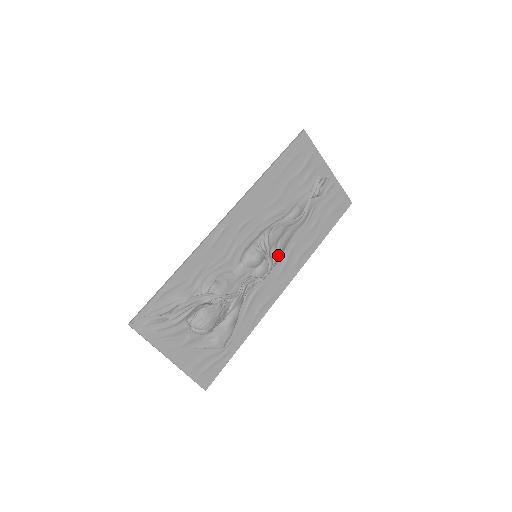
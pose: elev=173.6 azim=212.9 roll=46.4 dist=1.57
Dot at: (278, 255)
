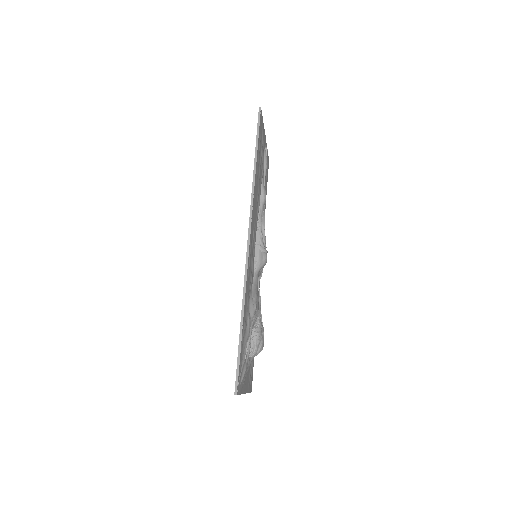
Dot at: occluded
